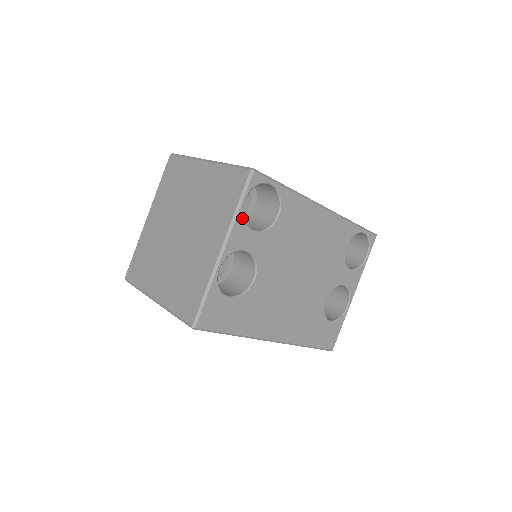
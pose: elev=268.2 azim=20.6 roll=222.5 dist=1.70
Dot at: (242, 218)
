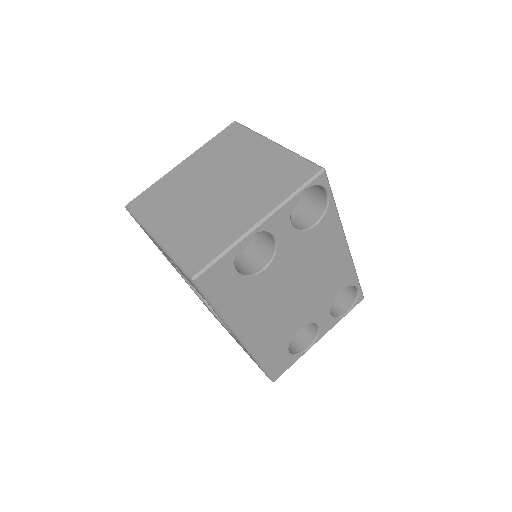
Dot at: (291, 205)
